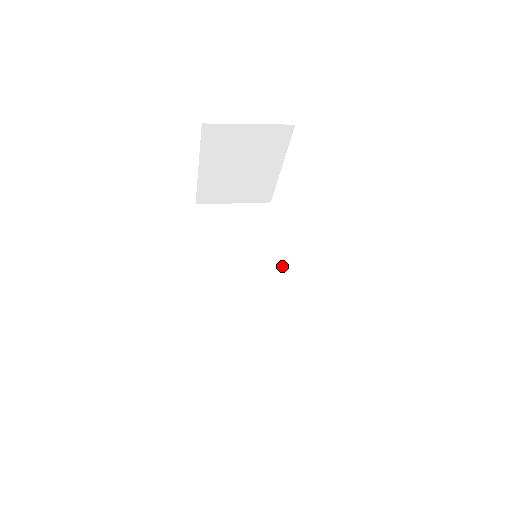
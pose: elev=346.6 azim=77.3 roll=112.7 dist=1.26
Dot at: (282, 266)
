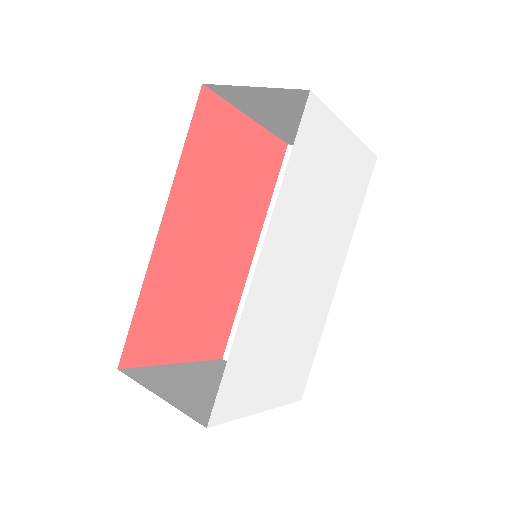
Dot at: (344, 256)
